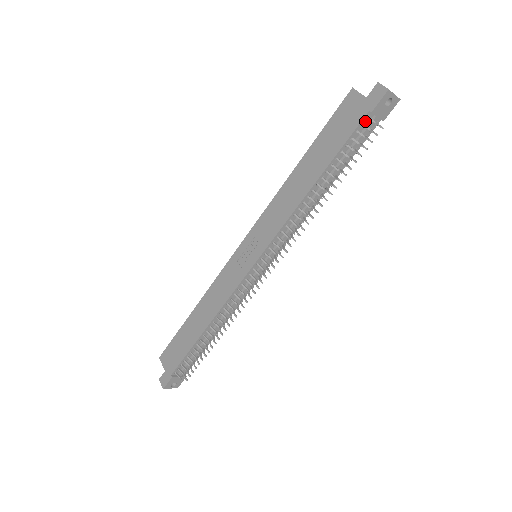
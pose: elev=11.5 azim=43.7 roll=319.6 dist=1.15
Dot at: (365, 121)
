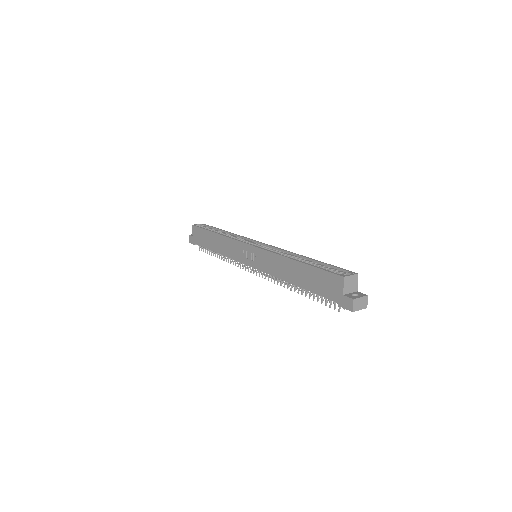
Dot at: (335, 300)
